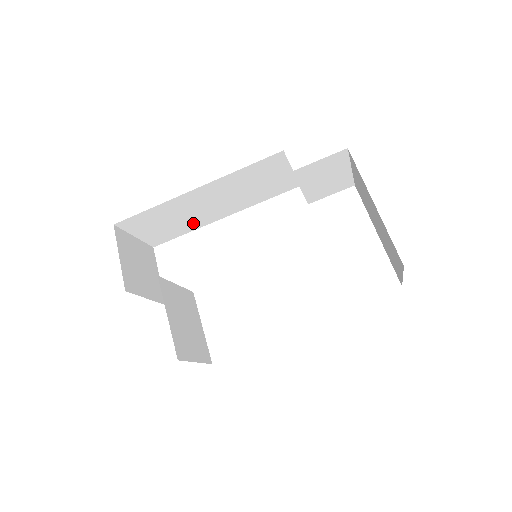
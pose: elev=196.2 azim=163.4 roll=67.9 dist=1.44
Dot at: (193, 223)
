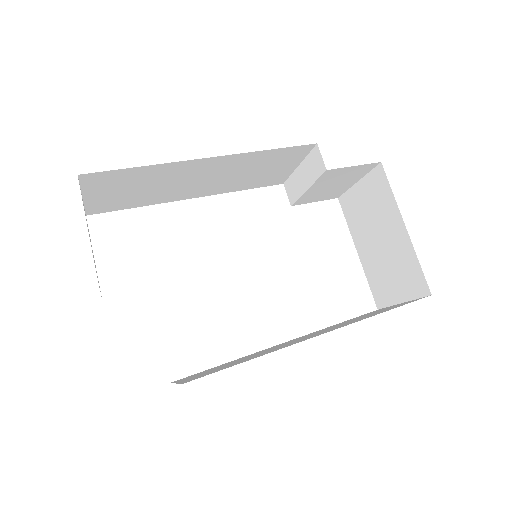
Dot at: (158, 196)
